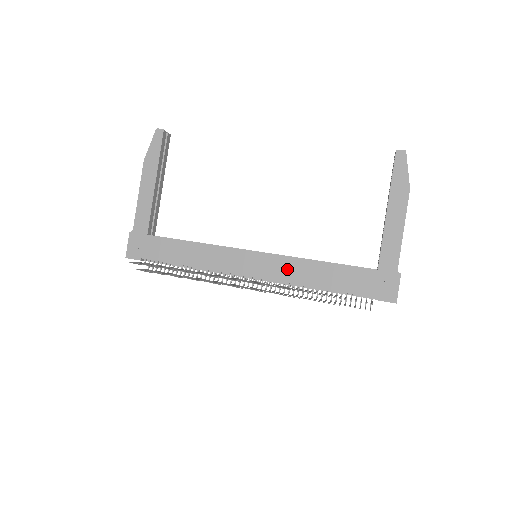
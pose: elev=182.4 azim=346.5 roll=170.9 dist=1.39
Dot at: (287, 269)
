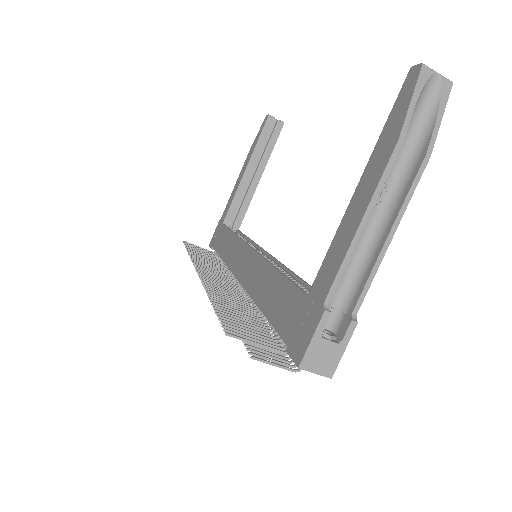
Dot at: (255, 275)
